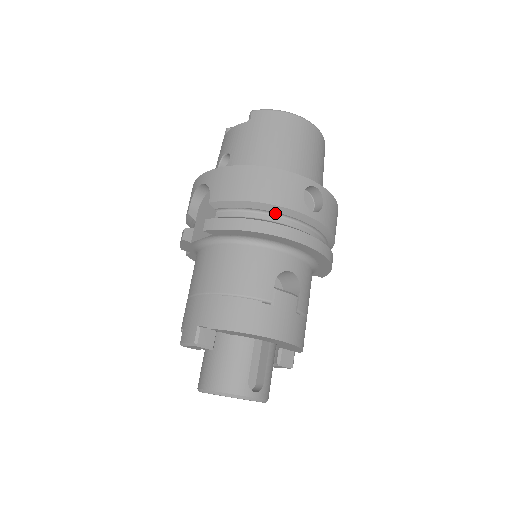
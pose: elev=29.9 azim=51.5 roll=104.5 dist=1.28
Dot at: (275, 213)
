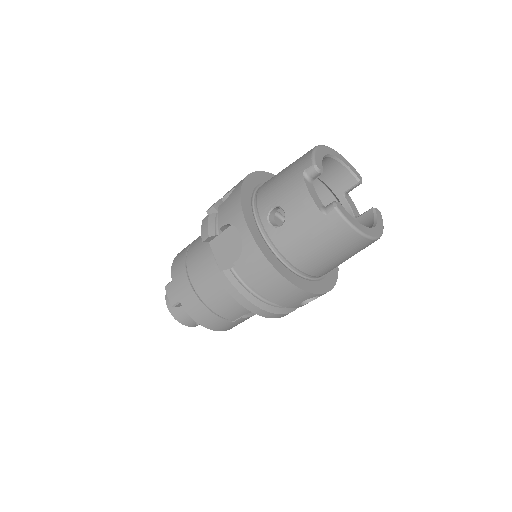
Dot at: occluded
